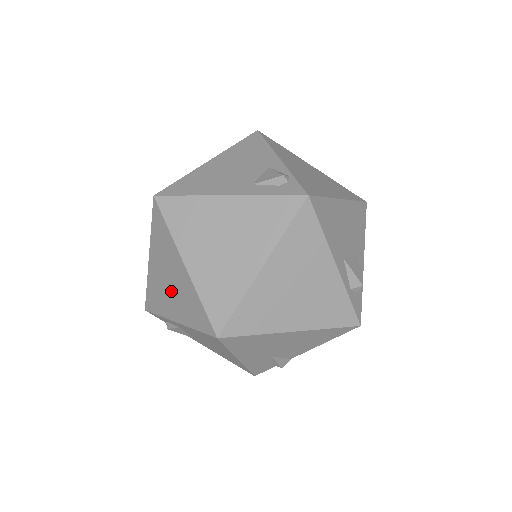
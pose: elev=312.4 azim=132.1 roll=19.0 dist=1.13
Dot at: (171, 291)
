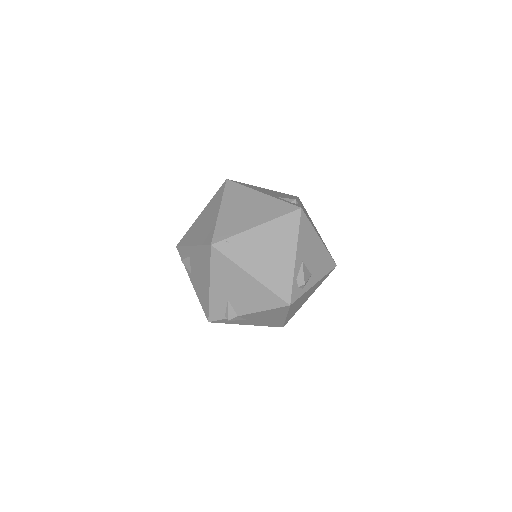
Dot at: (201, 228)
